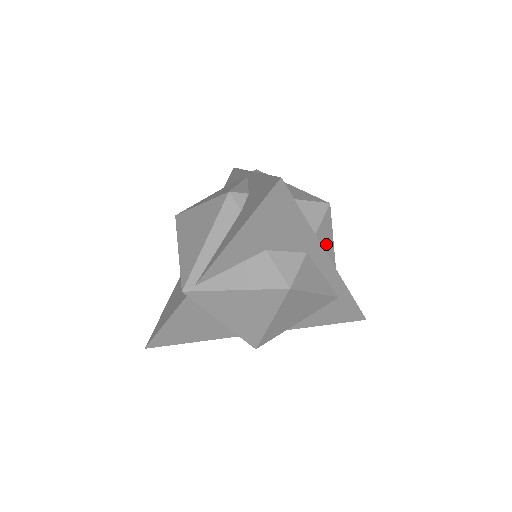
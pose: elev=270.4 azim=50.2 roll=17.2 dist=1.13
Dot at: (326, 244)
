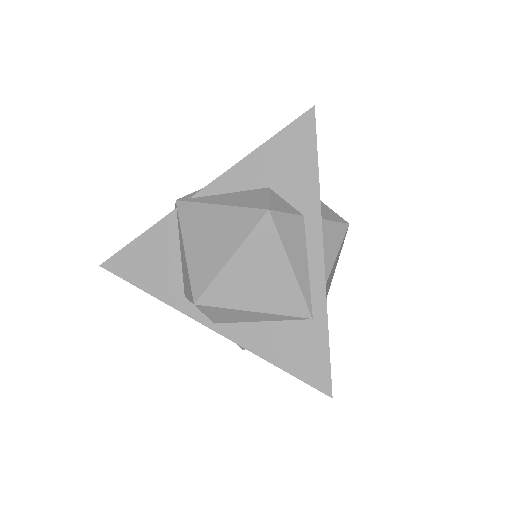
Dot at: (327, 246)
